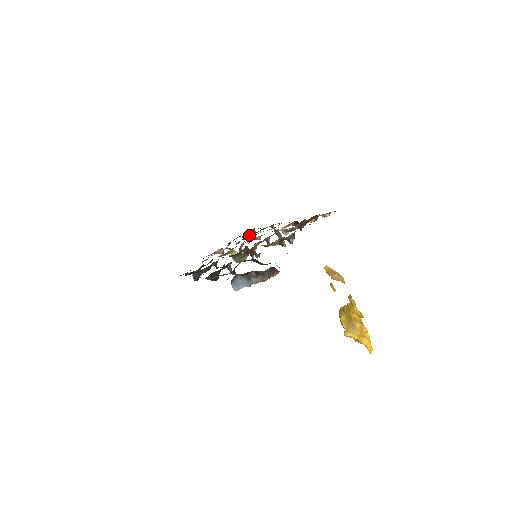
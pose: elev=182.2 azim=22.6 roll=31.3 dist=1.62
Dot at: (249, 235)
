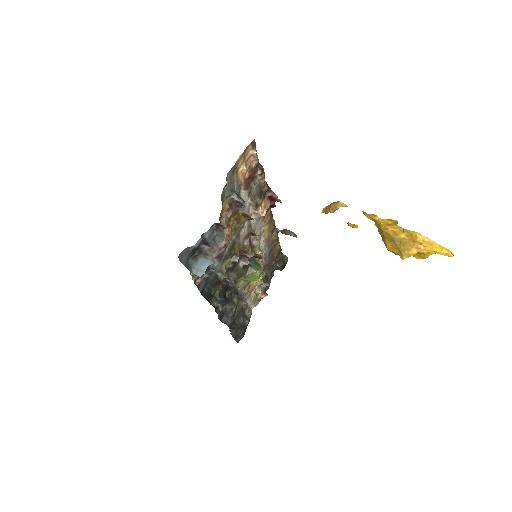
Dot at: (280, 262)
